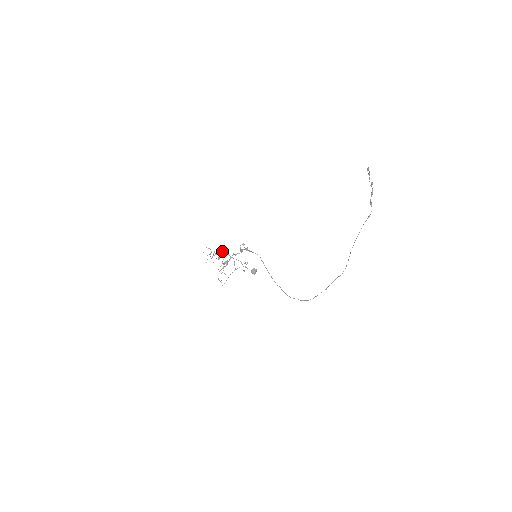
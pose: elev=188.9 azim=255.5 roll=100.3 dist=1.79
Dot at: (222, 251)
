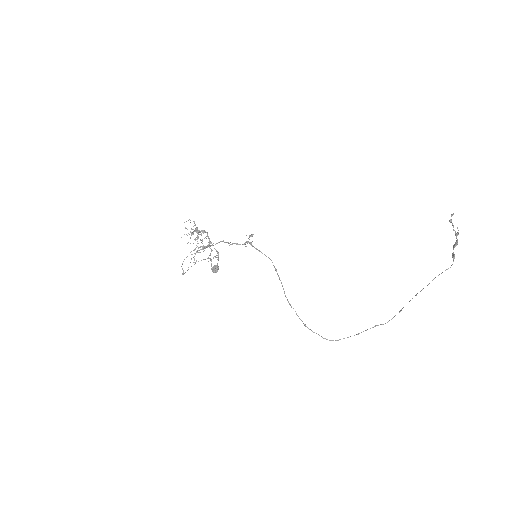
Dot at: (205, 231)
